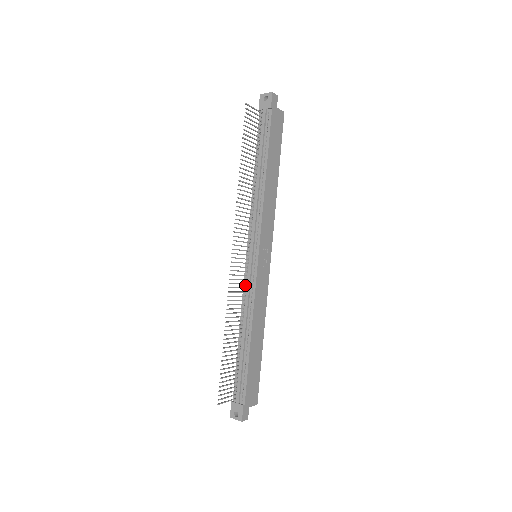
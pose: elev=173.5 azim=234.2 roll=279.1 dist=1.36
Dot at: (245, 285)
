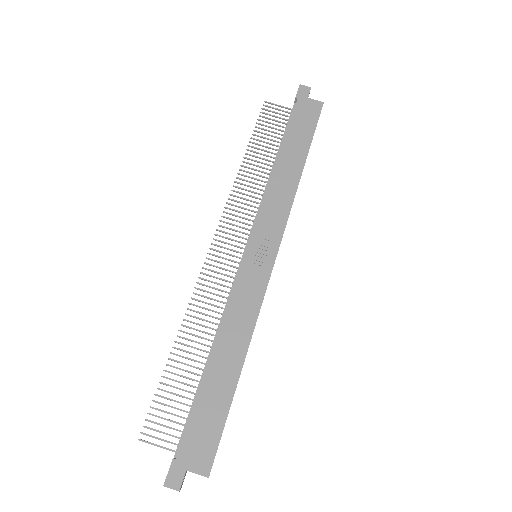
Dot at: occluded
